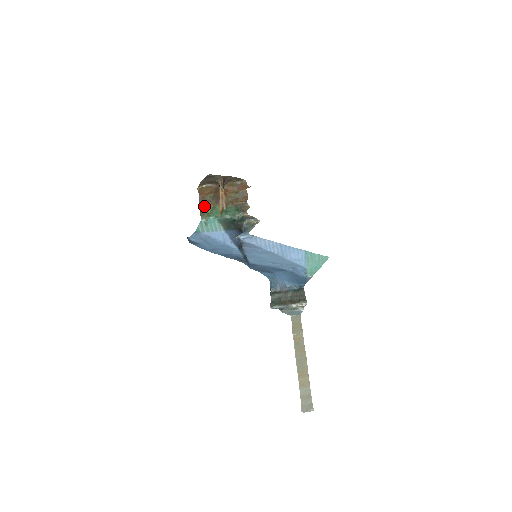
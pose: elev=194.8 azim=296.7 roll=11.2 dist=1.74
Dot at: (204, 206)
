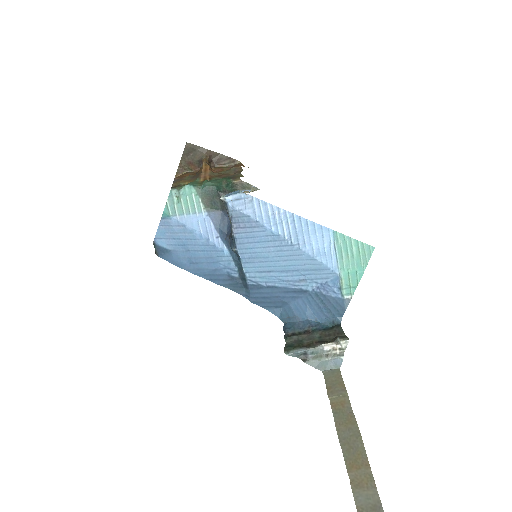
Dot at: (179, 183)
